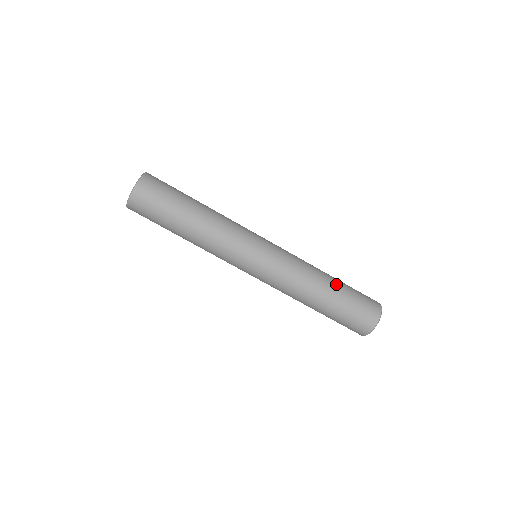
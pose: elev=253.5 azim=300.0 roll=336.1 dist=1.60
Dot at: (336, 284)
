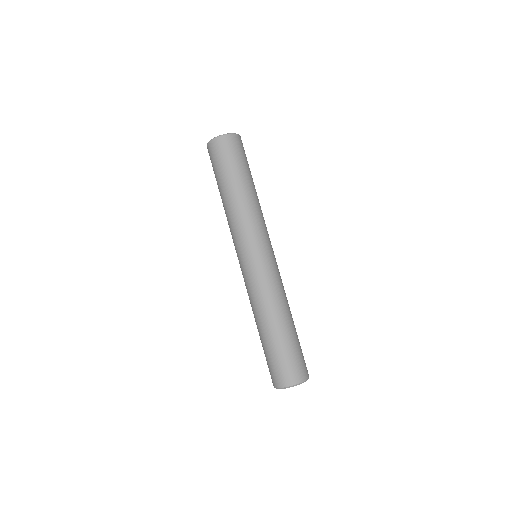
Dot at: (285, 330)
